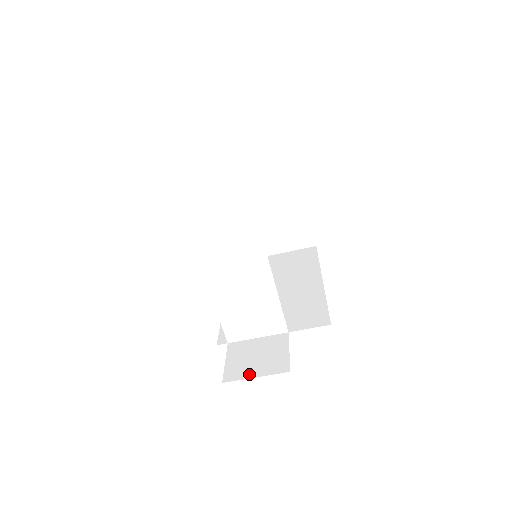
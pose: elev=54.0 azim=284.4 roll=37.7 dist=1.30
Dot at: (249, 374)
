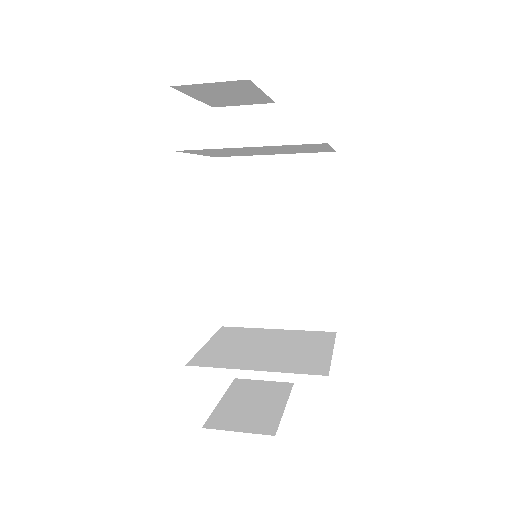
Dot at: (258, 375)
